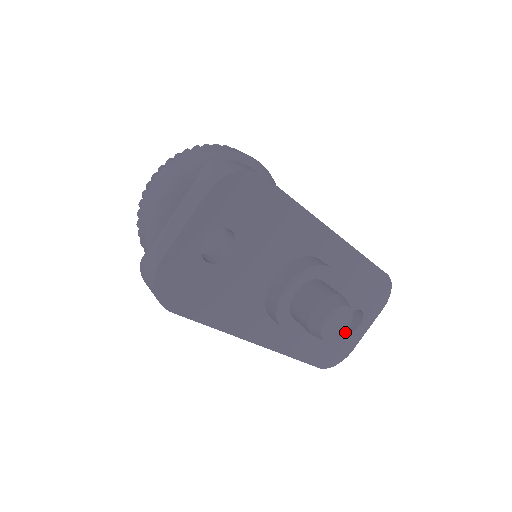
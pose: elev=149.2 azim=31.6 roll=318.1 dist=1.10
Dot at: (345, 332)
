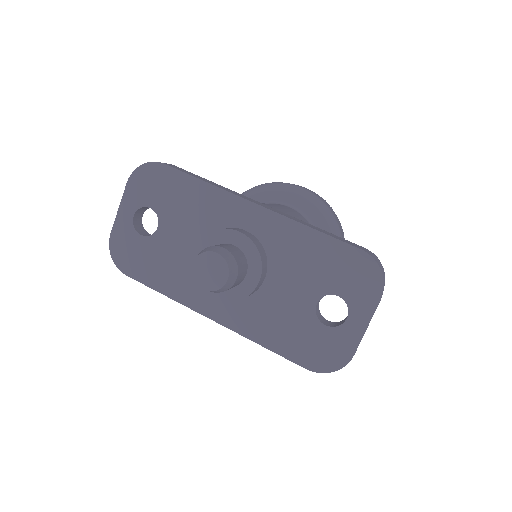
Dot at: (329, 325)
